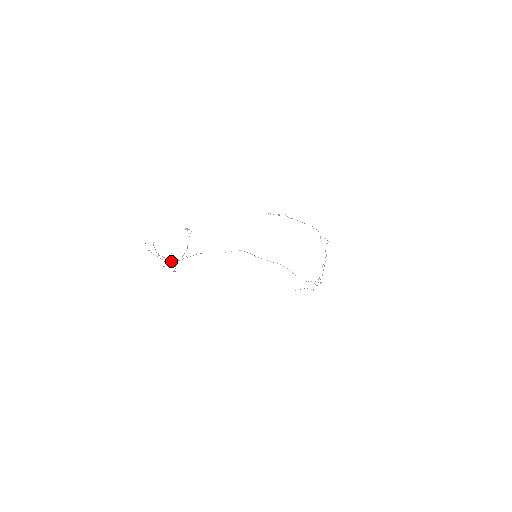
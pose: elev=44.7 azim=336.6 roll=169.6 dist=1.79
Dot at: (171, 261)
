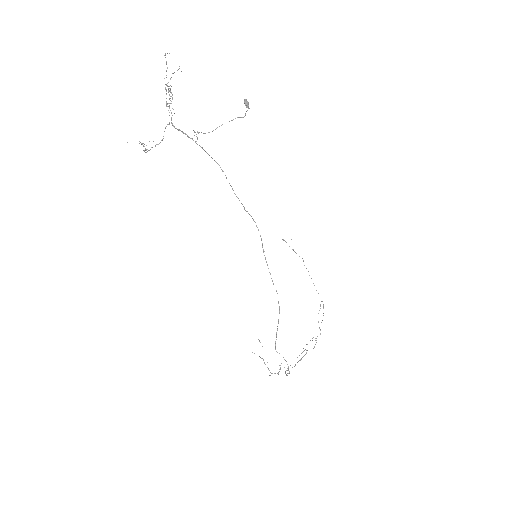
Dot at: (169, 123)
